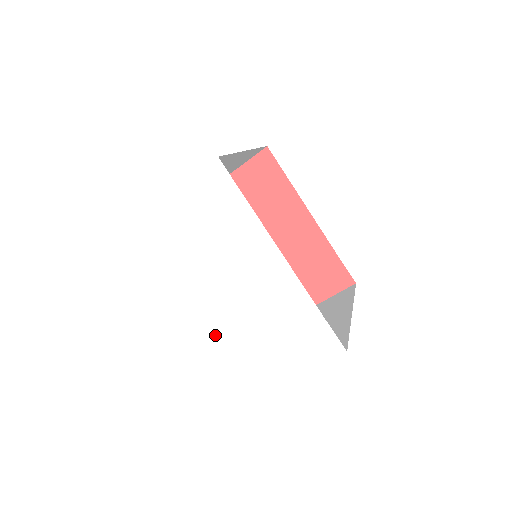
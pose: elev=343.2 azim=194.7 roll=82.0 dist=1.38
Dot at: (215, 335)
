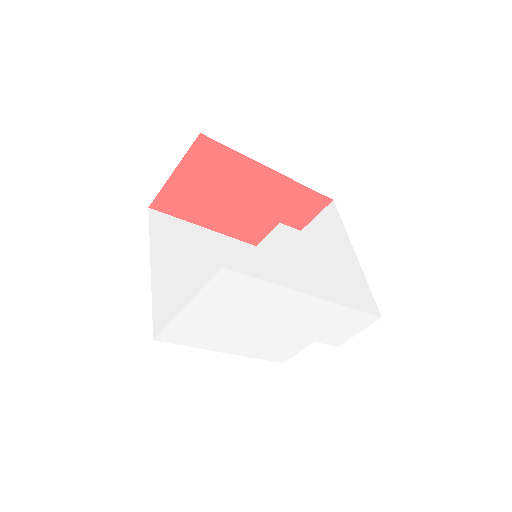
Dot at: (271, 352)
